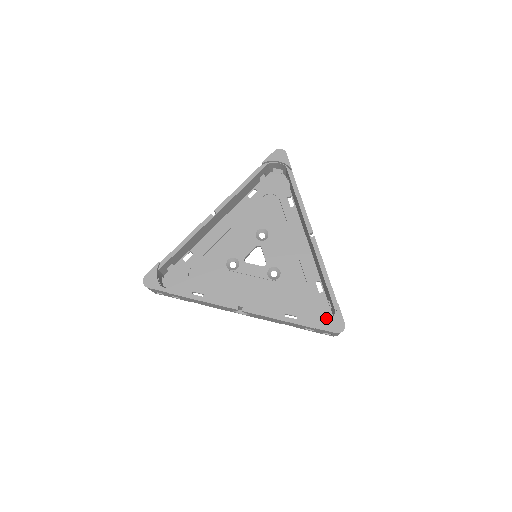
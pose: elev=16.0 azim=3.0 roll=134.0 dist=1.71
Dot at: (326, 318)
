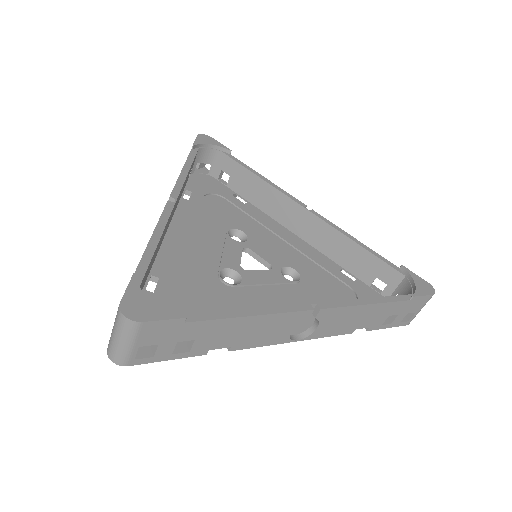
Dot at: occluded
